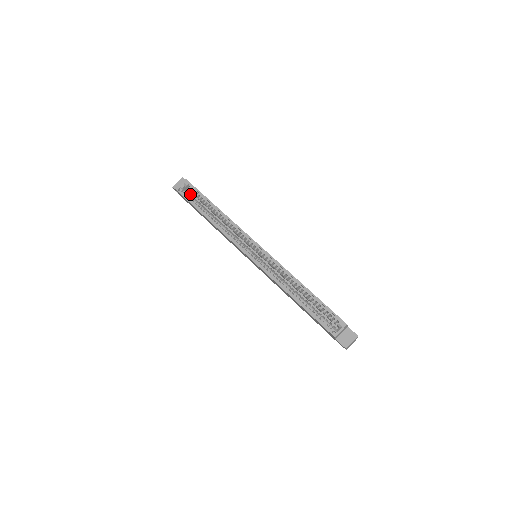
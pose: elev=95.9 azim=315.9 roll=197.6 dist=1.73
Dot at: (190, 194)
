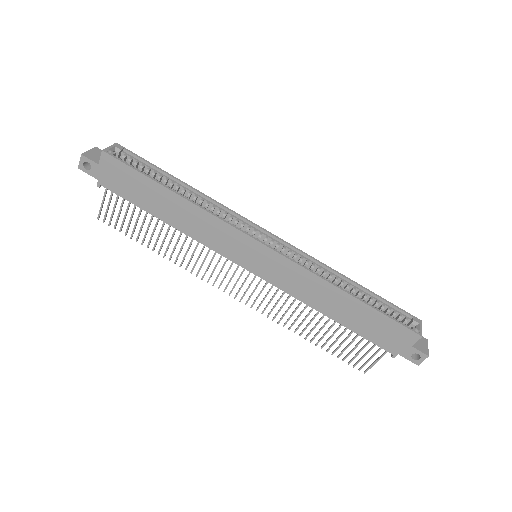
Dot at: occluded
